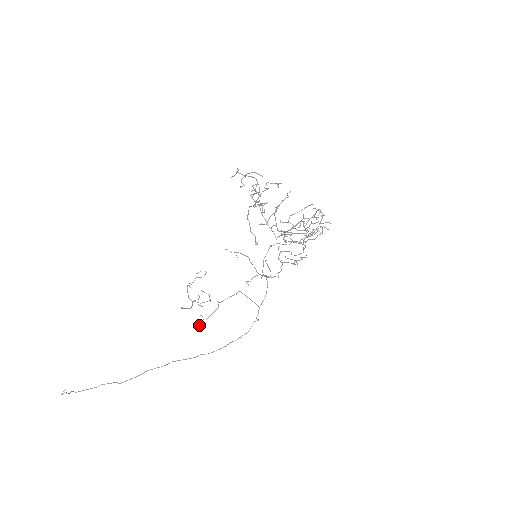
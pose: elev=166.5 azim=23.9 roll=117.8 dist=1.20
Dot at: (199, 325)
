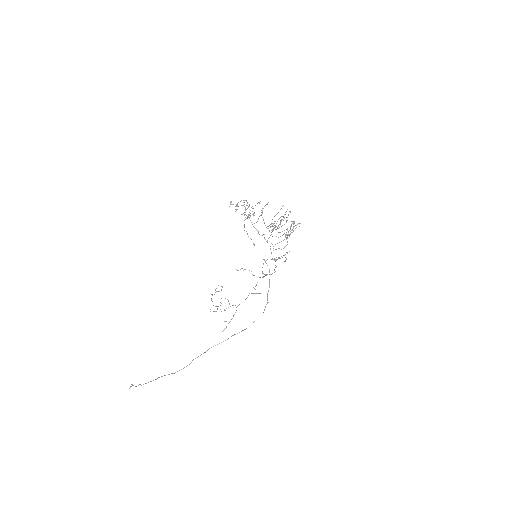
Dot at: (225, 328)
